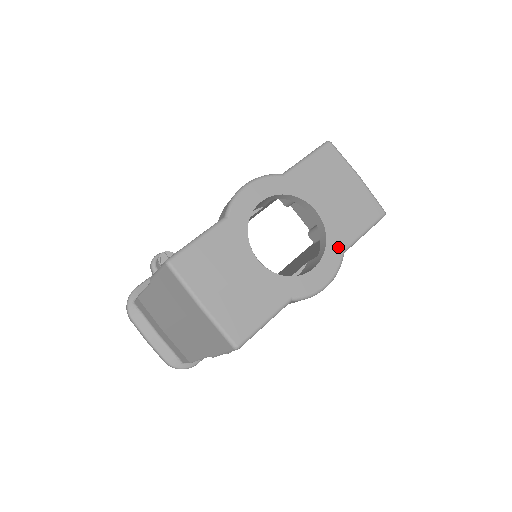
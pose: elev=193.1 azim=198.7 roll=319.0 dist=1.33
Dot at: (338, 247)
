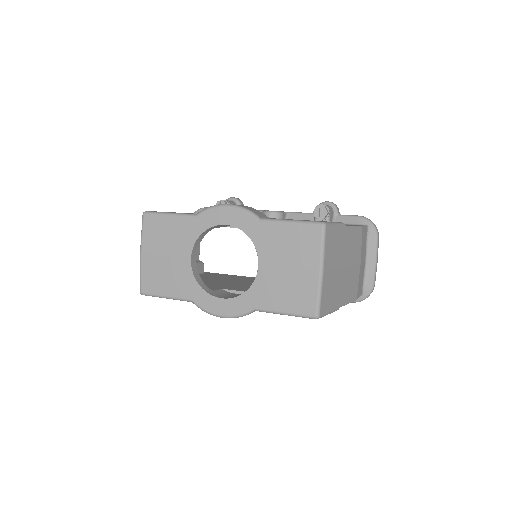
Dot at: (252, 303)
